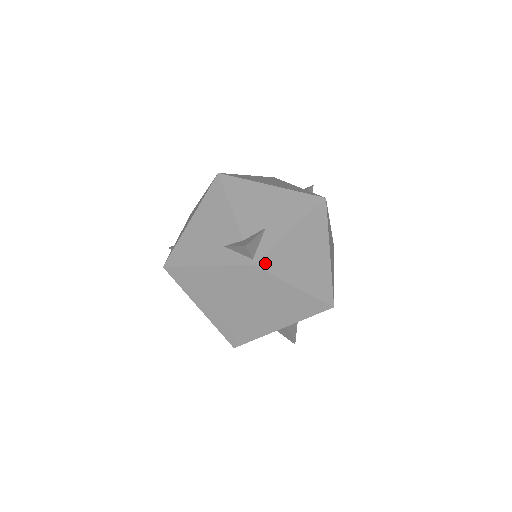
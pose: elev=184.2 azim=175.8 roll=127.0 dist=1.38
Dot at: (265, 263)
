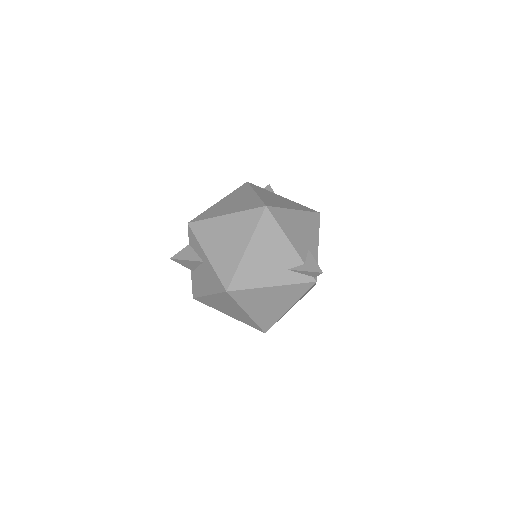
Dot at: occluded
